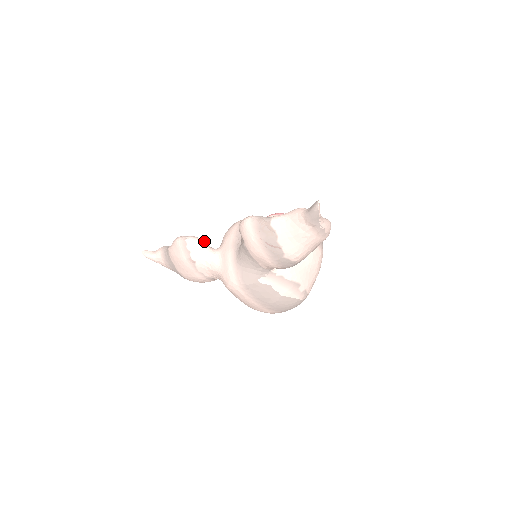
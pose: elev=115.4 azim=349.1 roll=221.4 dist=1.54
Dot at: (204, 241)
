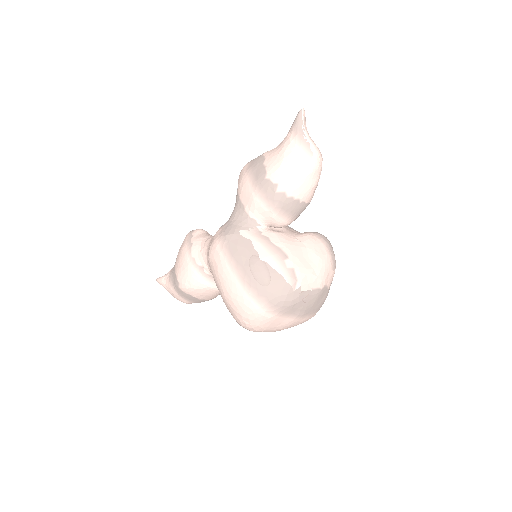
Dot at: occluded
